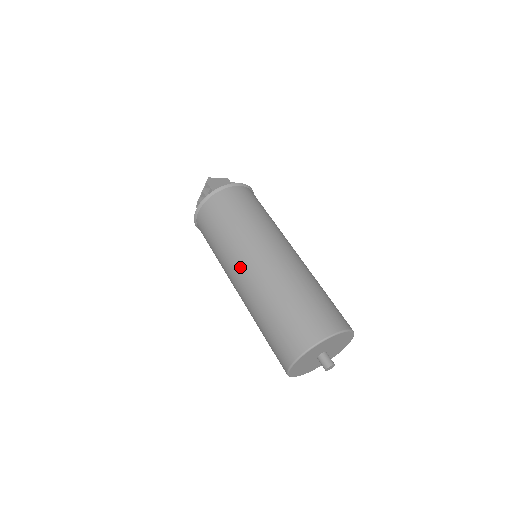
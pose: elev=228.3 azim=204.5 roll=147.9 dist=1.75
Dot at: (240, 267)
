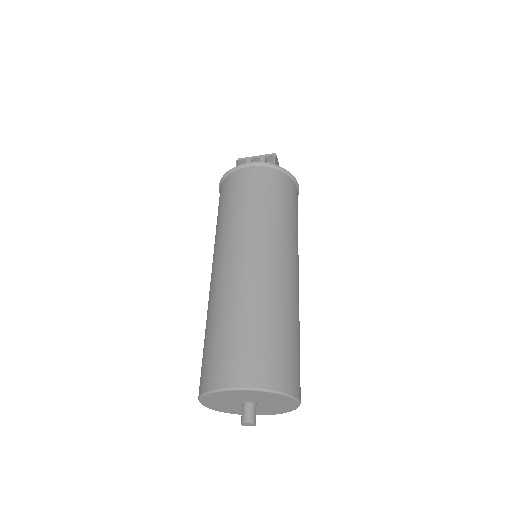
Dot at: (255, 250)
